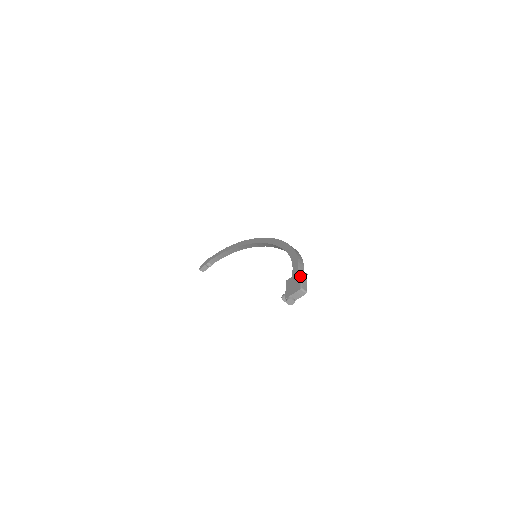
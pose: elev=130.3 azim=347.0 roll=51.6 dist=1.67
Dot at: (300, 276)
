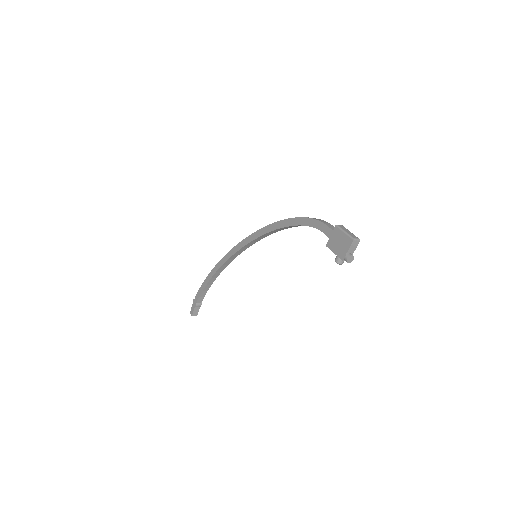
Dot at: (340, 231)
